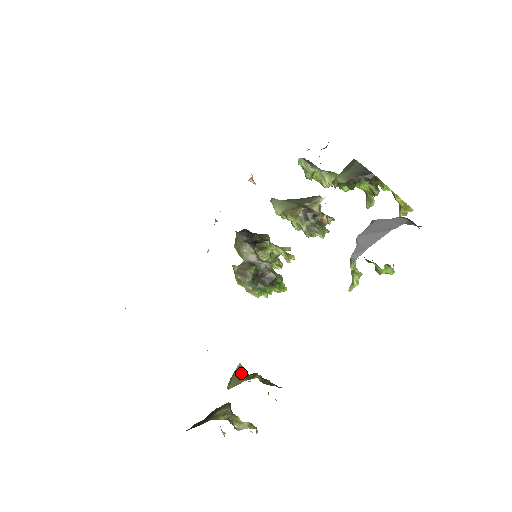
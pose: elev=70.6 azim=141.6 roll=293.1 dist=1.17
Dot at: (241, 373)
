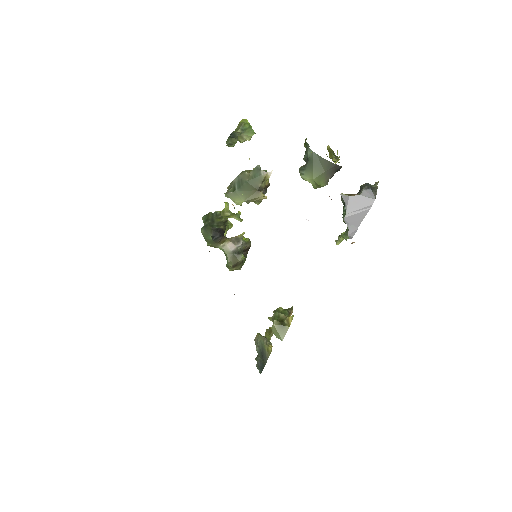
Dot at: (281, 325)
